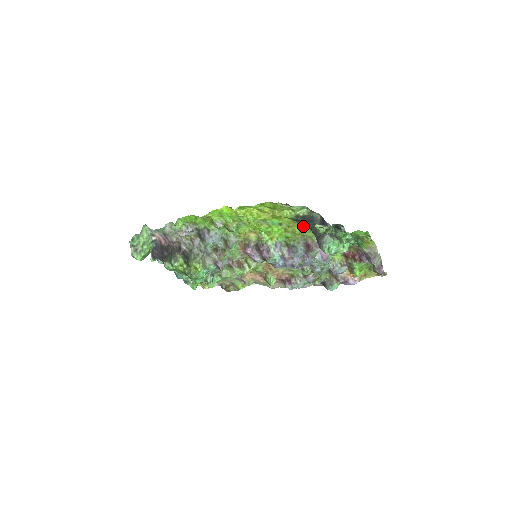
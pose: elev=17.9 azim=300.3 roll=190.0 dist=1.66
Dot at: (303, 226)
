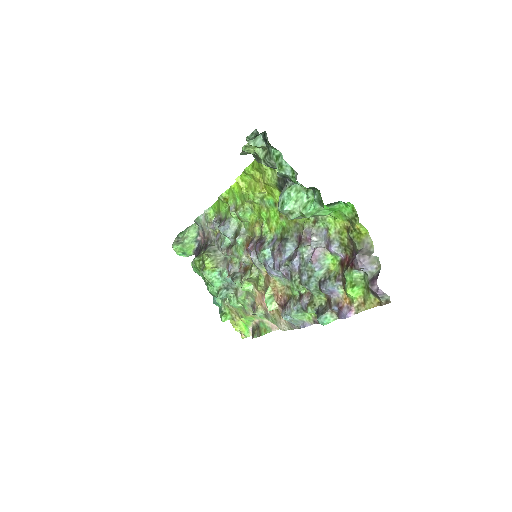
Dot at: occluded
